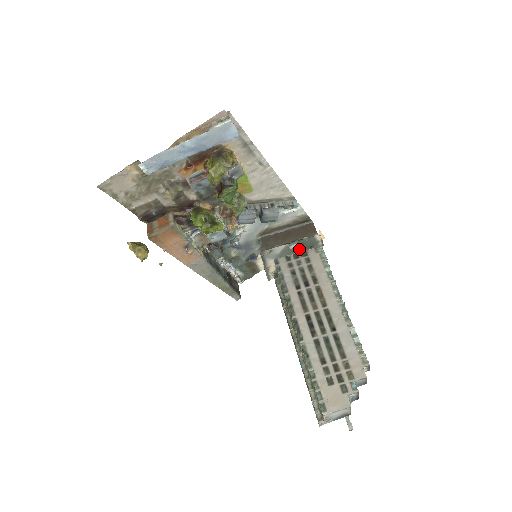
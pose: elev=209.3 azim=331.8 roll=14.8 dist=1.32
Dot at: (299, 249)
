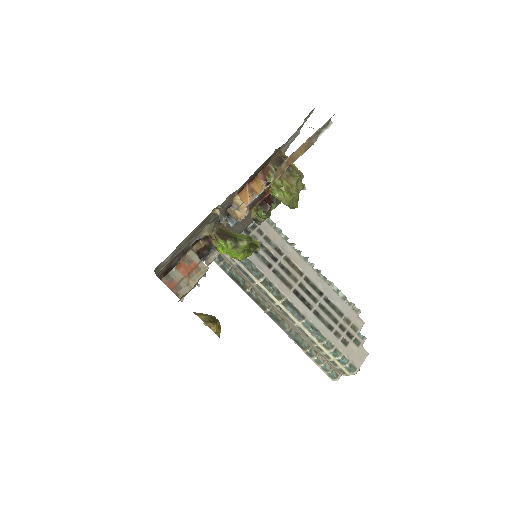
Dot at: occluded
